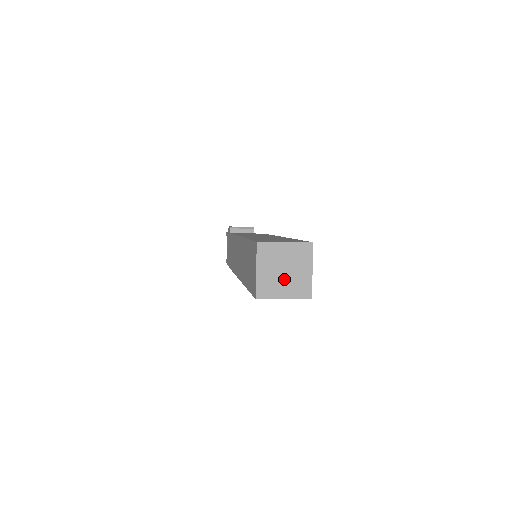
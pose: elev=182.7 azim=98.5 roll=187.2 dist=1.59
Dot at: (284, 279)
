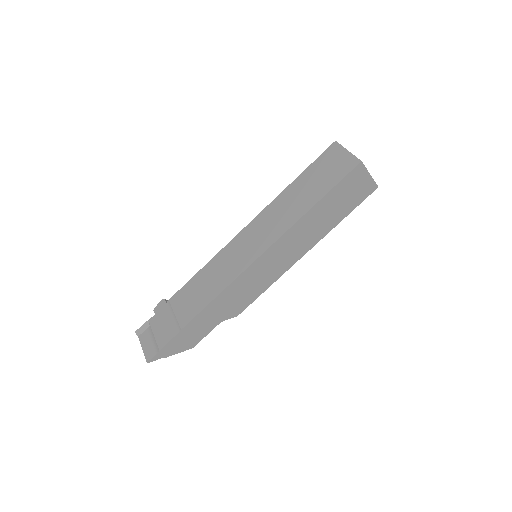
Dot at: occluded
